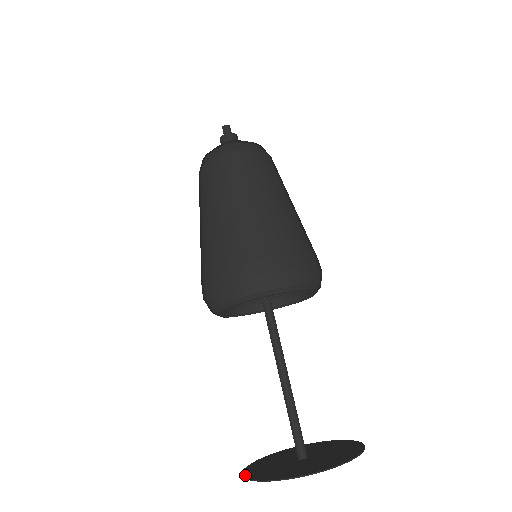
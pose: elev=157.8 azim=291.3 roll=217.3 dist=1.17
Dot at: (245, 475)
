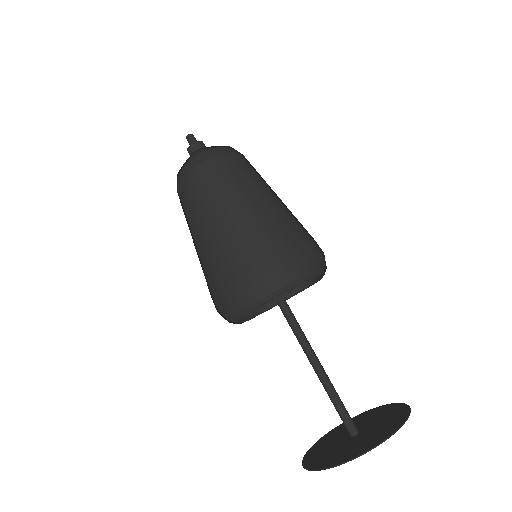
Dot at: (304, 465)
